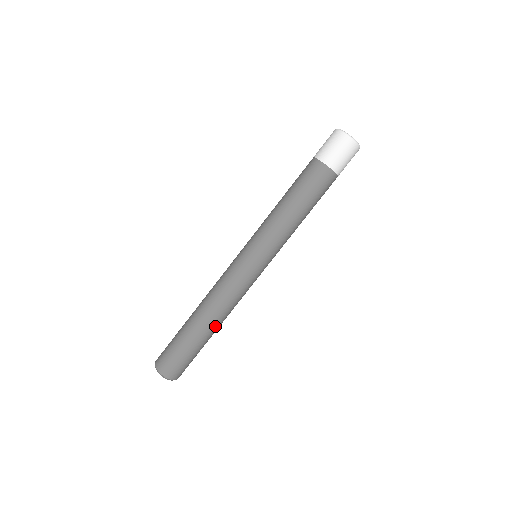
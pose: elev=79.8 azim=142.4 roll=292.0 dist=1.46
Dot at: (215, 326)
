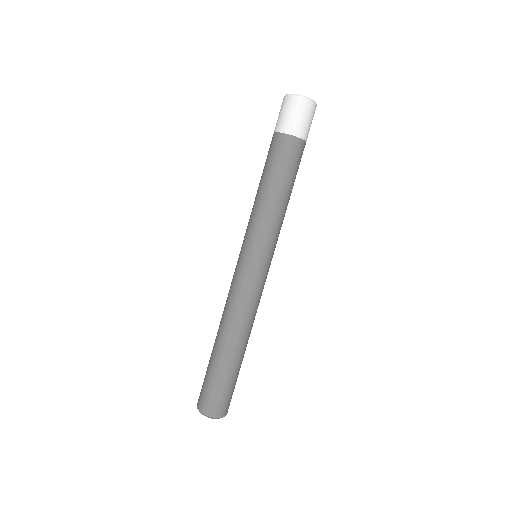
Dot at: (239, 344)
